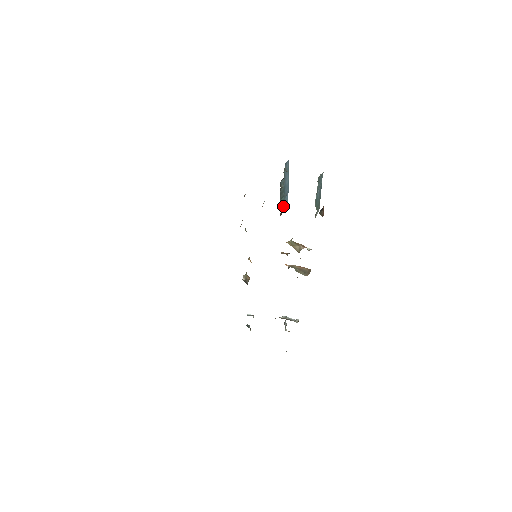
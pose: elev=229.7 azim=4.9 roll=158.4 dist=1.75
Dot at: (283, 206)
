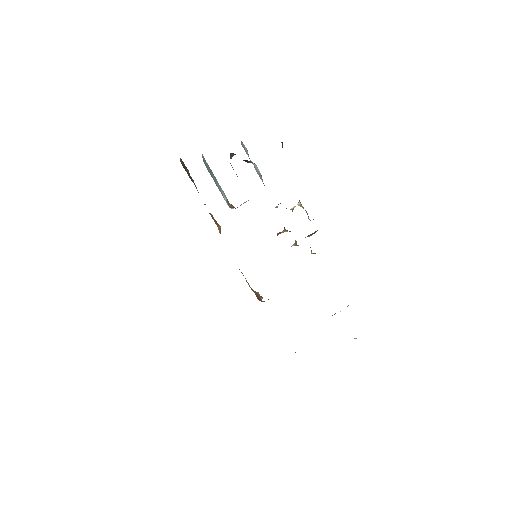
Dot at: occluded
